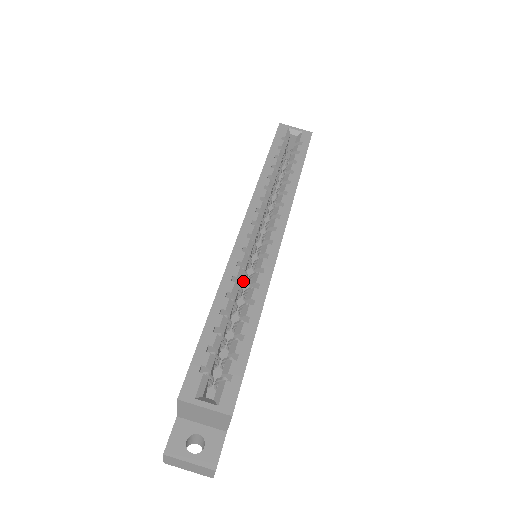
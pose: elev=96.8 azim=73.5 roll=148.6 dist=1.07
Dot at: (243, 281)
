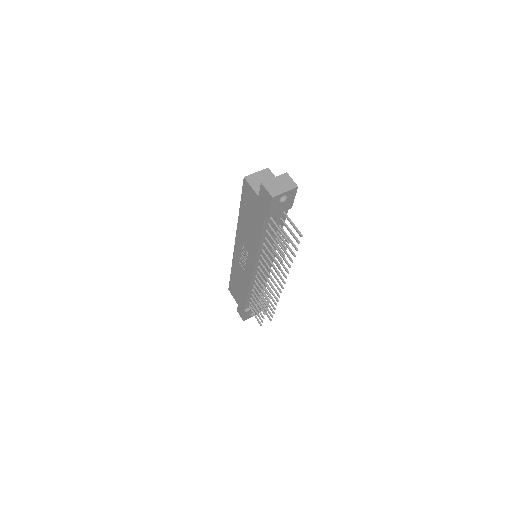
Dot at: occluded
